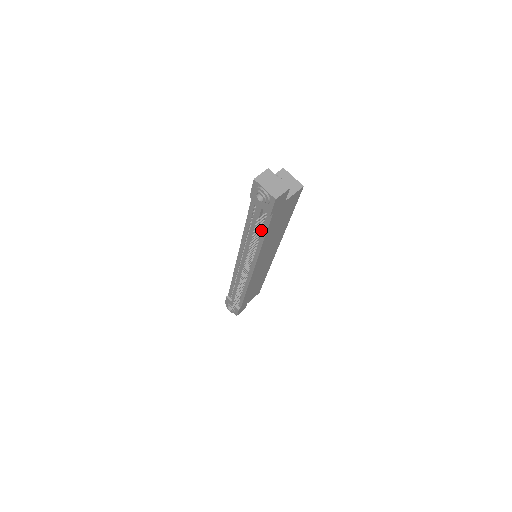
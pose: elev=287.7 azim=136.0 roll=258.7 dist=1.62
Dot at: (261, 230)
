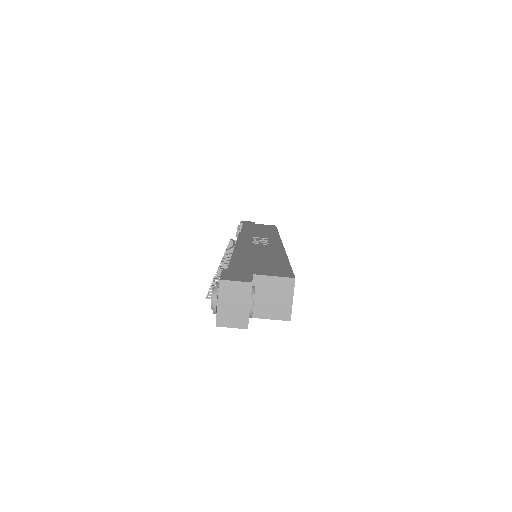
Dot at: occluded
